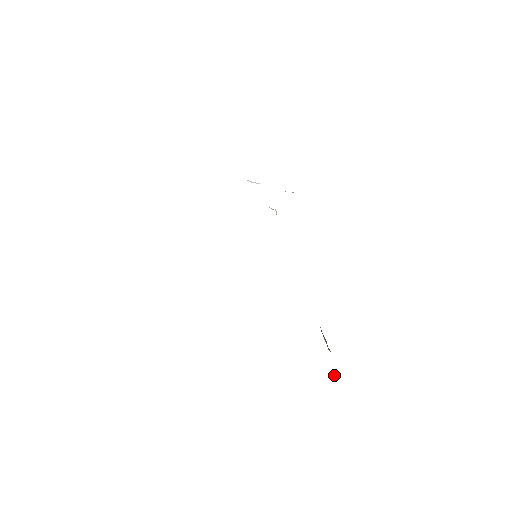
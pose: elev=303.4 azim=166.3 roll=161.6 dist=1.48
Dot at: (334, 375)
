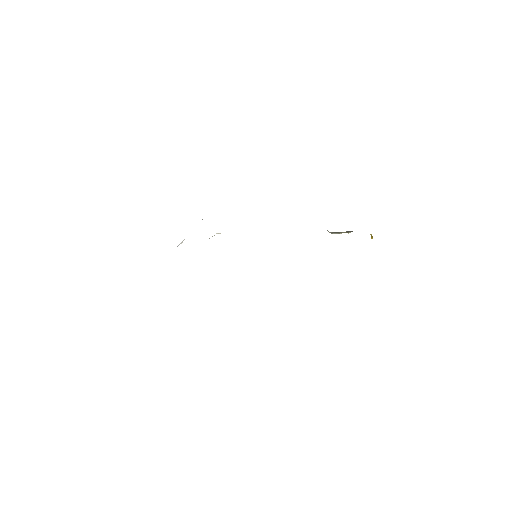
Dot at: (371, 235)
